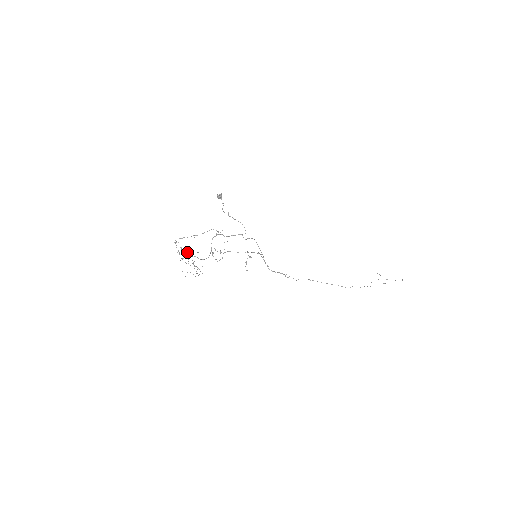
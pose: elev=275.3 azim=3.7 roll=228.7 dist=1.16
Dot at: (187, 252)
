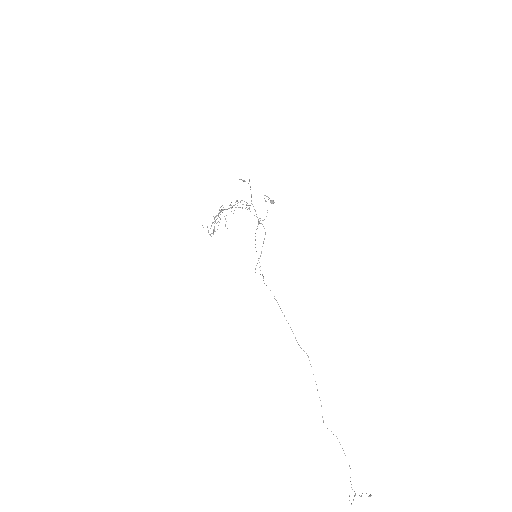
Dot at: occluded
